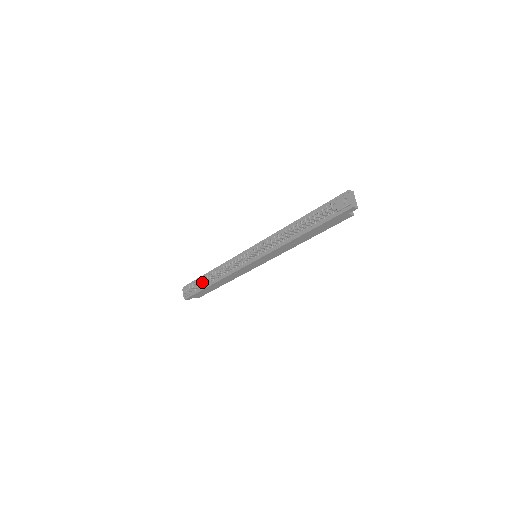
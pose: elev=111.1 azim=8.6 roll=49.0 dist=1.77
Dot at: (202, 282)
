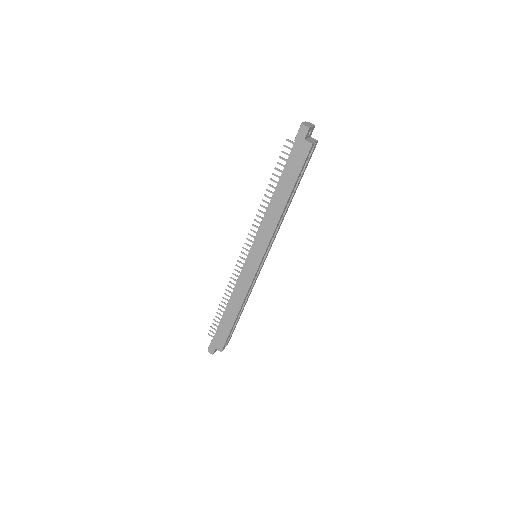
Dot at: (218, 313)
